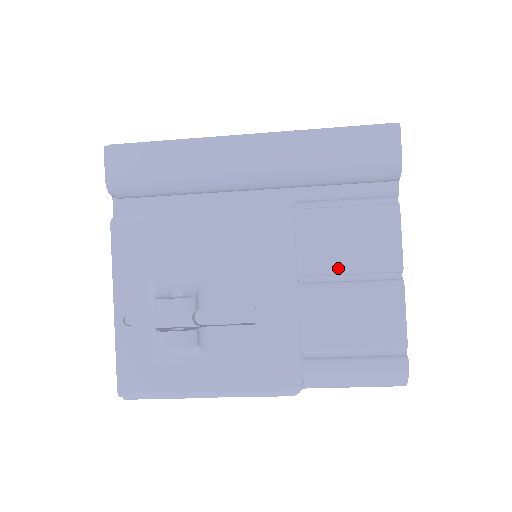
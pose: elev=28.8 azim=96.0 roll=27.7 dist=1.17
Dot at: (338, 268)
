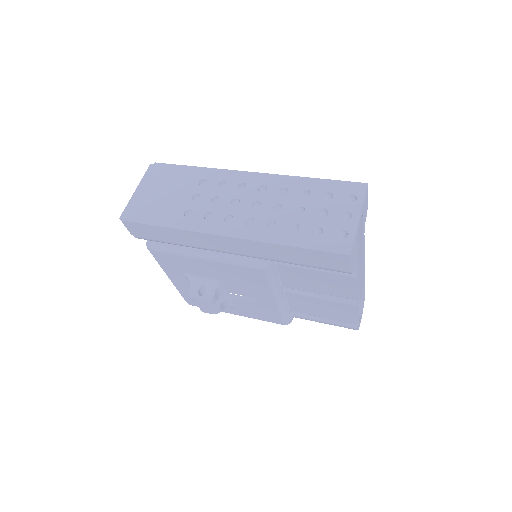
Dot at: (309, 291)
